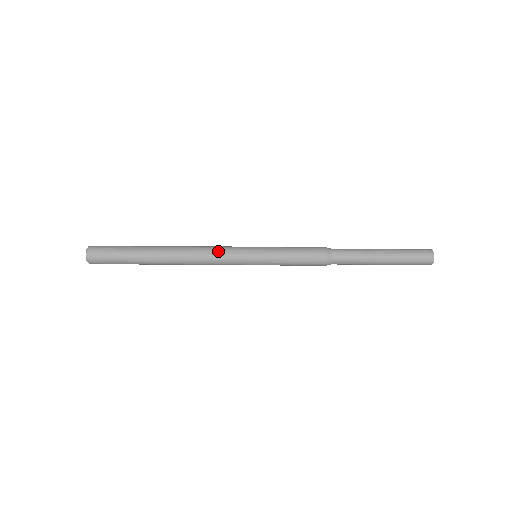
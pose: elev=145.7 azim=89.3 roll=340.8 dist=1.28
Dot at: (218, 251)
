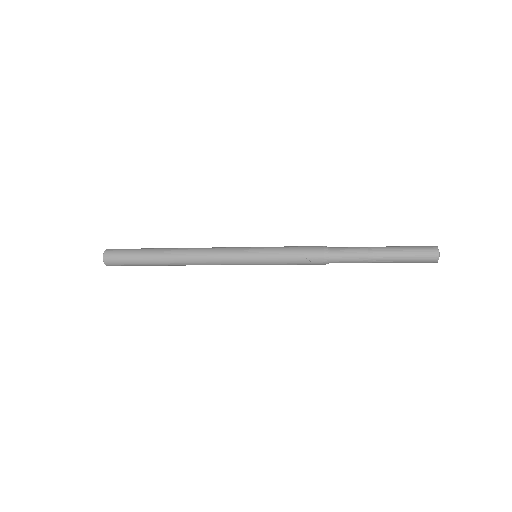
Dot at: occluded
